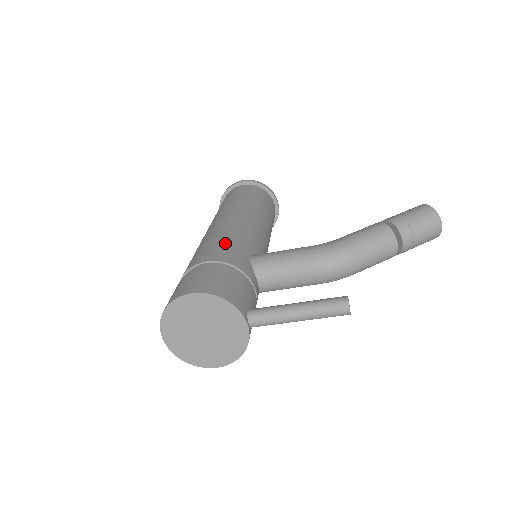
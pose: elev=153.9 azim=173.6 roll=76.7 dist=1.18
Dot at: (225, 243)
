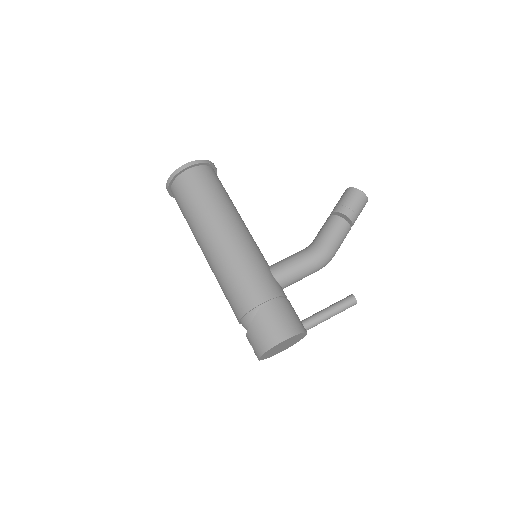
Dot at: (256, 275)
